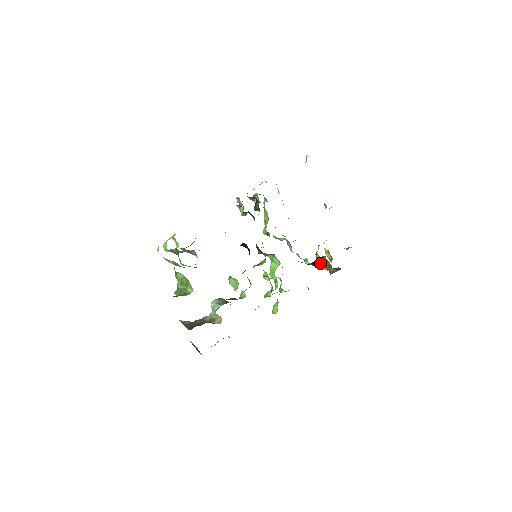
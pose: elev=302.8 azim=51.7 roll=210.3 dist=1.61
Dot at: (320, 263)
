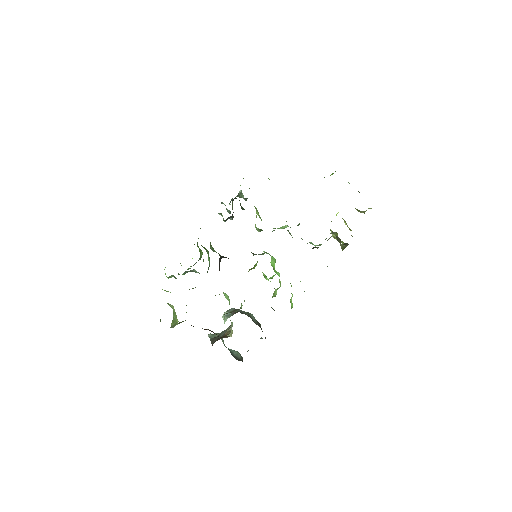
Dot at: (336, 238)
